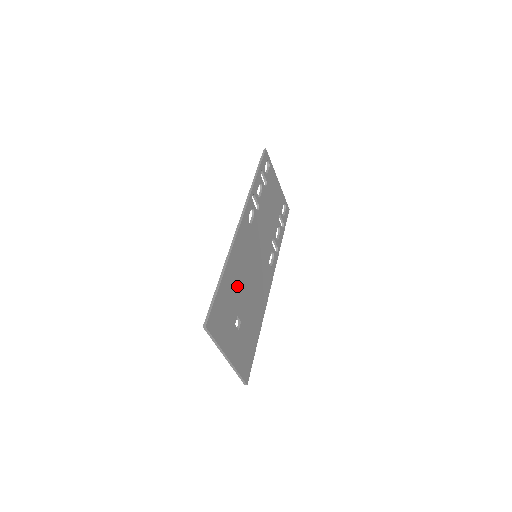
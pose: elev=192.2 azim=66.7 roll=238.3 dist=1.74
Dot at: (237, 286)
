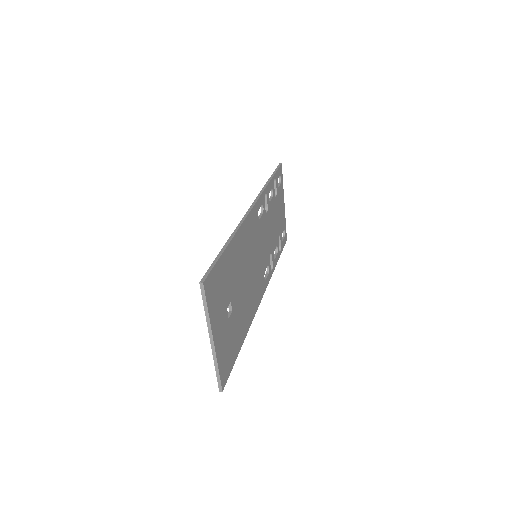
Dot at: (237, 269)
